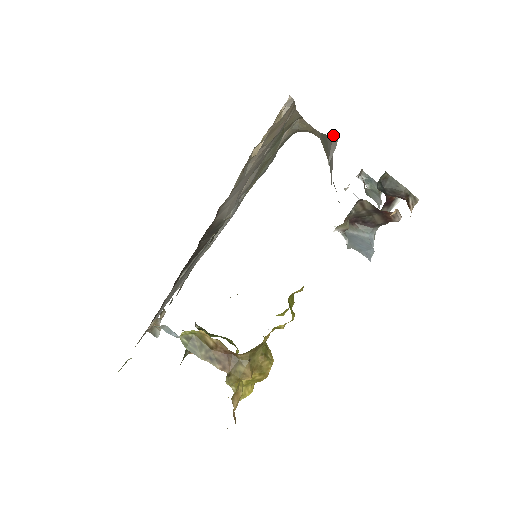
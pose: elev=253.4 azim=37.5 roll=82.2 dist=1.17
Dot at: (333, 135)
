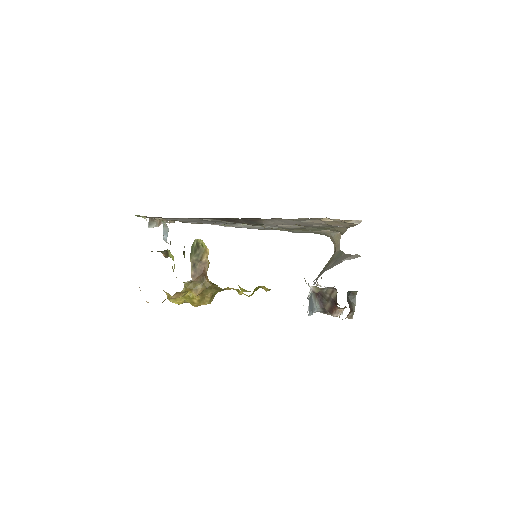
Dot at: (355, 254)
